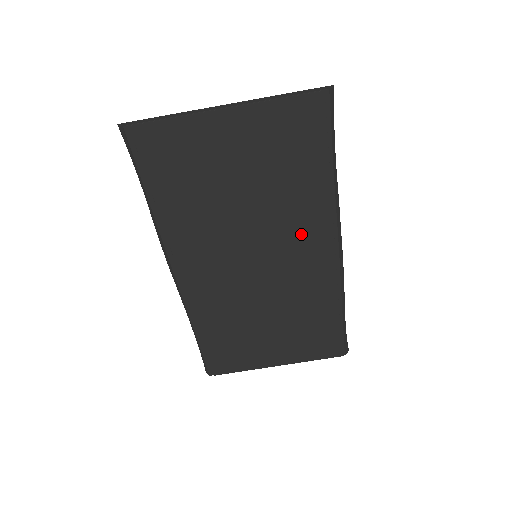
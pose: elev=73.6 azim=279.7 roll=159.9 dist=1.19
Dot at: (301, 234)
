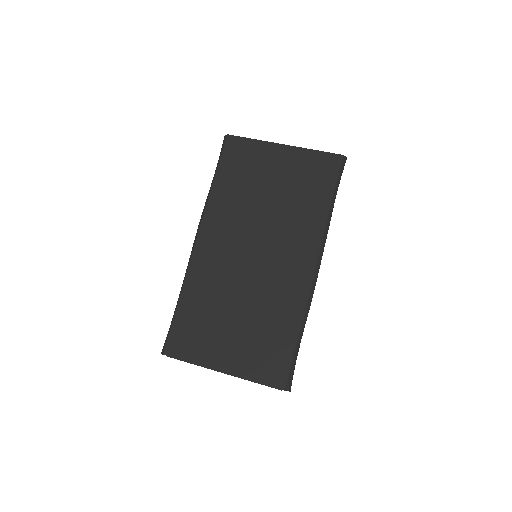
Dot at: (294, 242)
